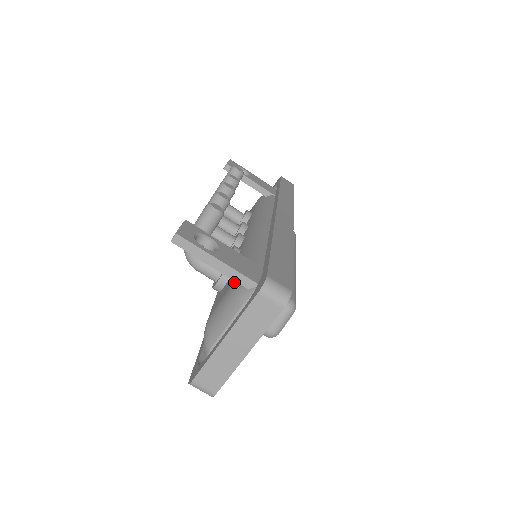
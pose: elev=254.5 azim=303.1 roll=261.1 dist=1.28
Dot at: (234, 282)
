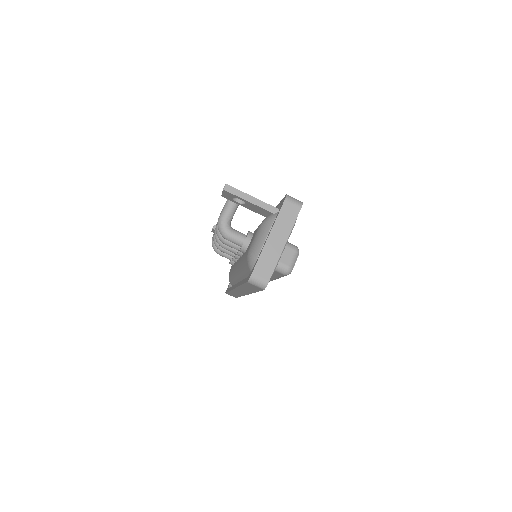
Dot at: (261, 223)
